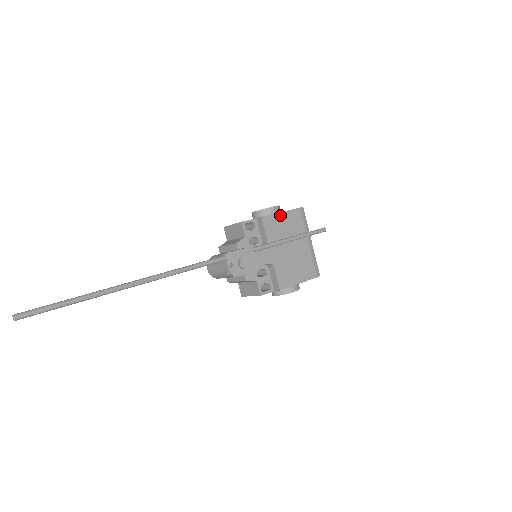
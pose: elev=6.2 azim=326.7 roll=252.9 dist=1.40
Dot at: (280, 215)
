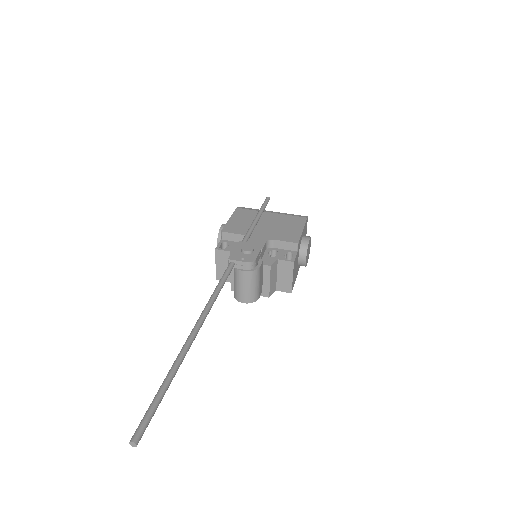
Dot at: (231, 221)
